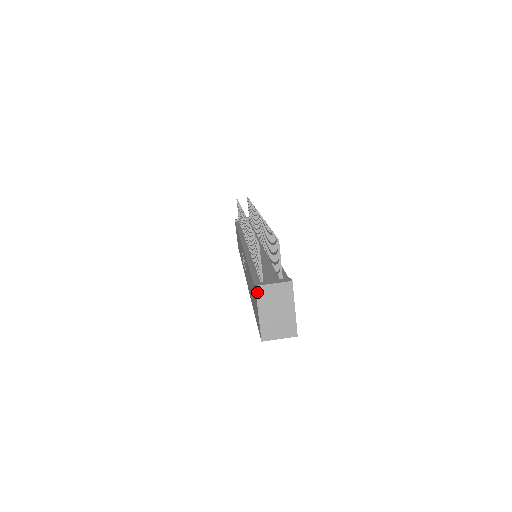
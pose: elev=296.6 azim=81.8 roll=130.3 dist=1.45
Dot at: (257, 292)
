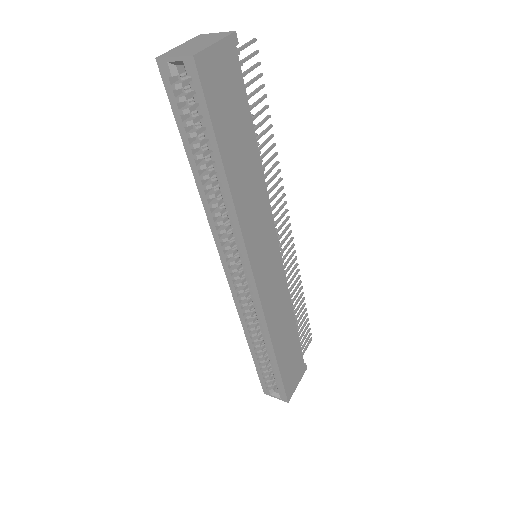
Dot at: (196, 37)
